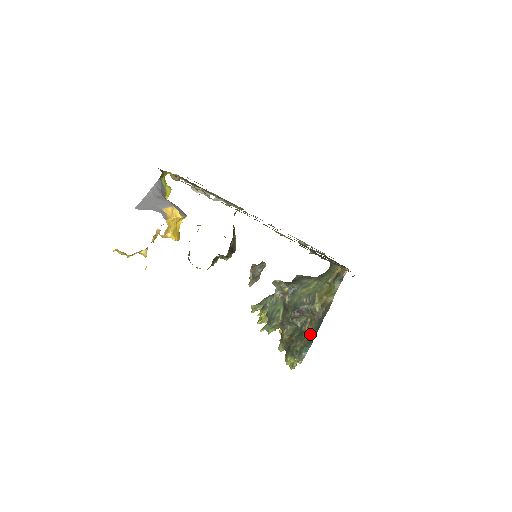
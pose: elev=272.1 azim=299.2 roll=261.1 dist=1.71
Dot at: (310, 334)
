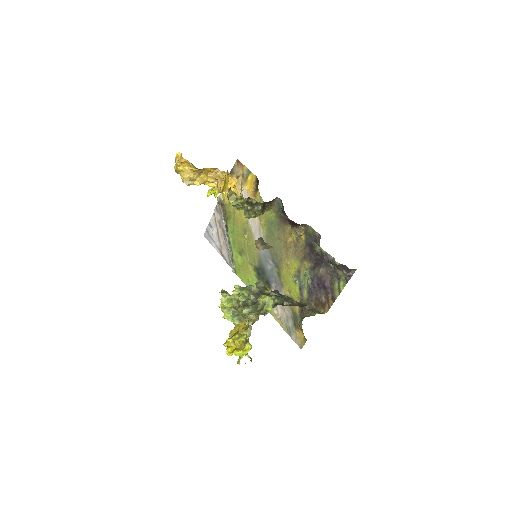
Dot at: occluded
